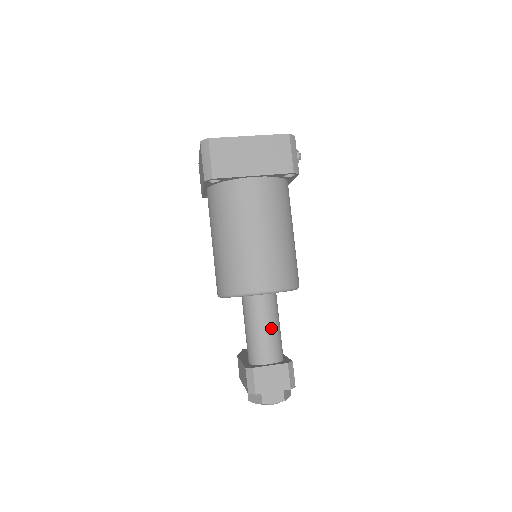
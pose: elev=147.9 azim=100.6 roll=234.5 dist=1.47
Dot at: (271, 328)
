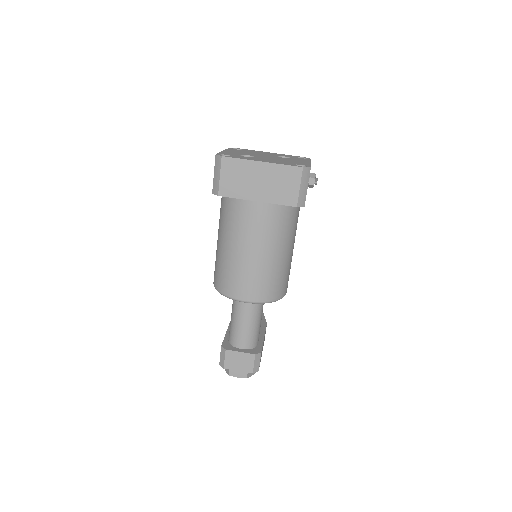
Dot at: (250, 323)
